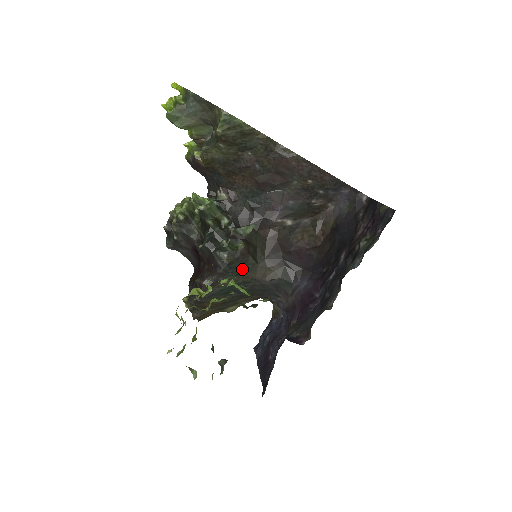
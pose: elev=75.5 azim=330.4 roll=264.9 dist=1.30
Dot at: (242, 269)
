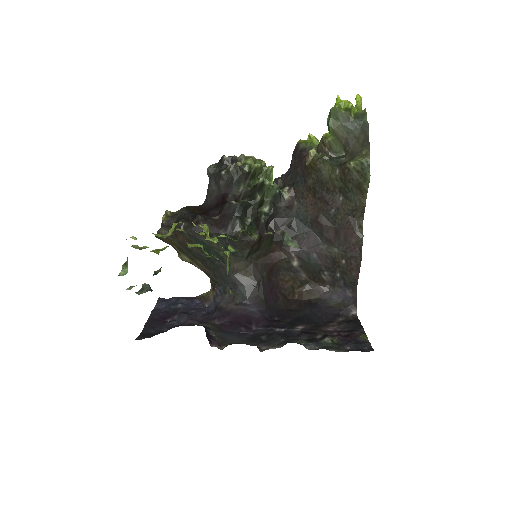
Dot at: (234, 249)
